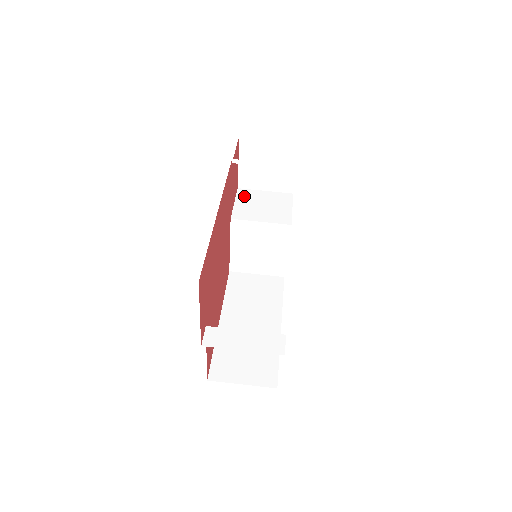
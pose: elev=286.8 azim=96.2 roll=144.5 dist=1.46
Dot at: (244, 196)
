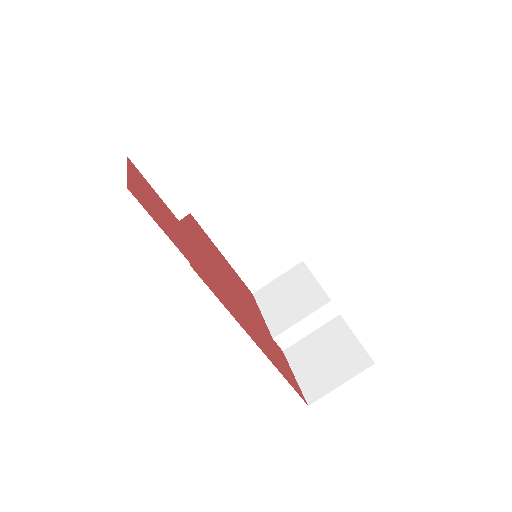
Dot at: (152, 167)
